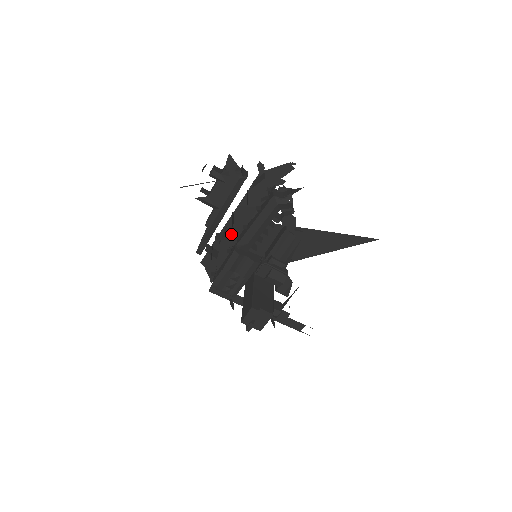
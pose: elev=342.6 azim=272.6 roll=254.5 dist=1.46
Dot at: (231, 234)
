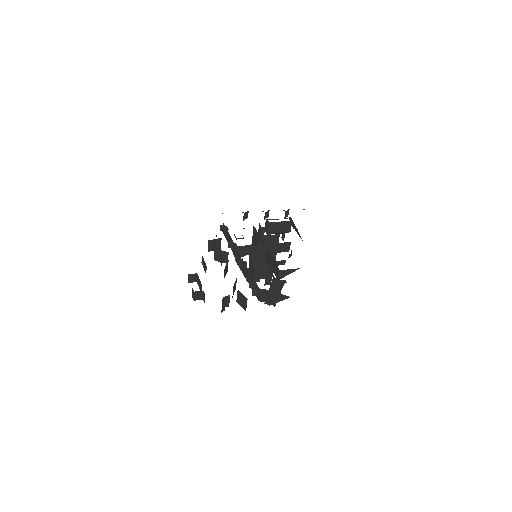
Dot at: occluded
